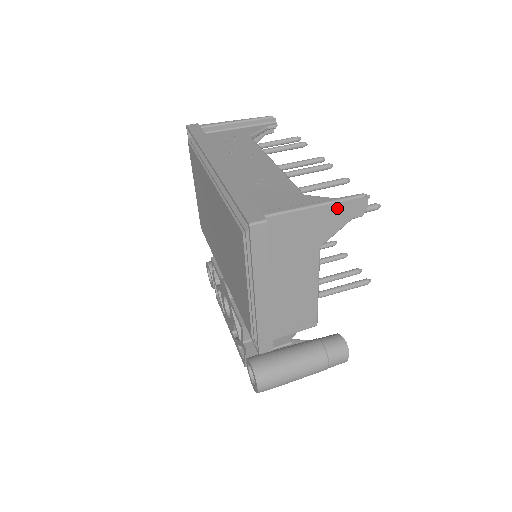
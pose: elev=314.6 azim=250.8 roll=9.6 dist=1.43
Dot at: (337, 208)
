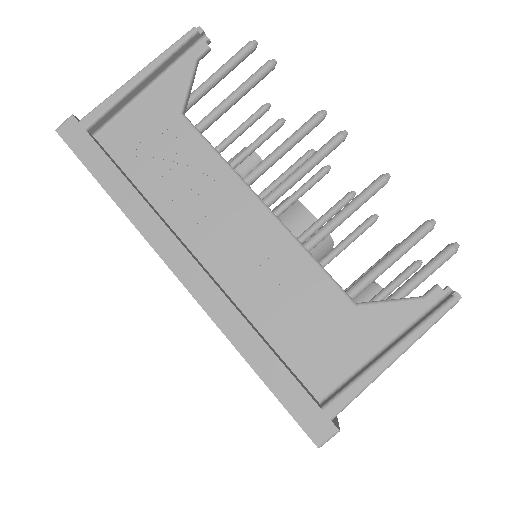
Dot at: (419, 335)
